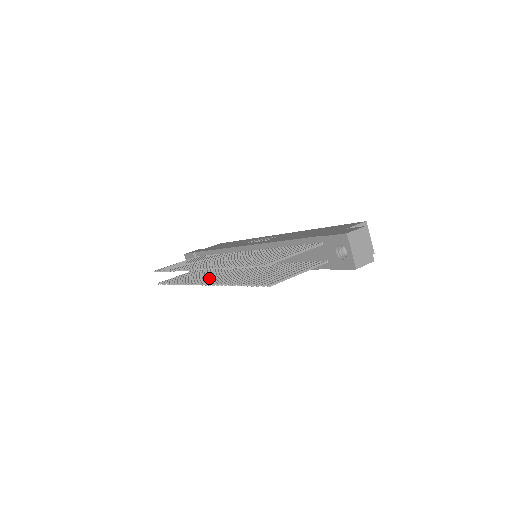
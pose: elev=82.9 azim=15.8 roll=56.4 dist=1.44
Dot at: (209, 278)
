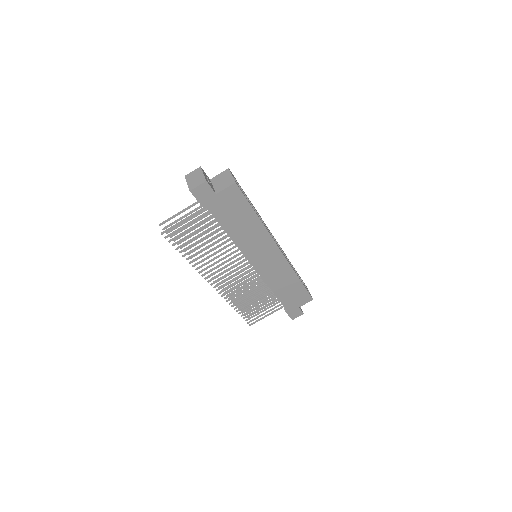
Dot at: (226, 284)
